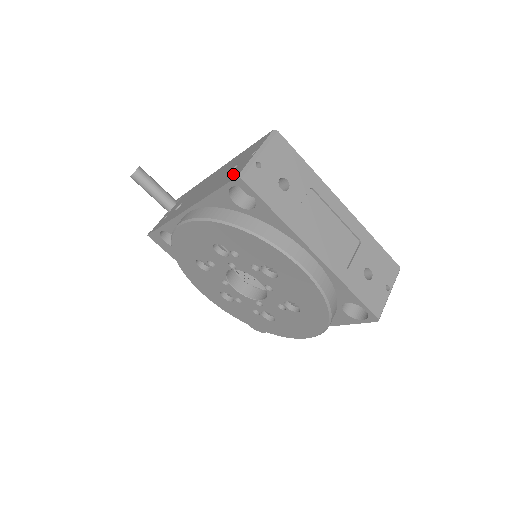
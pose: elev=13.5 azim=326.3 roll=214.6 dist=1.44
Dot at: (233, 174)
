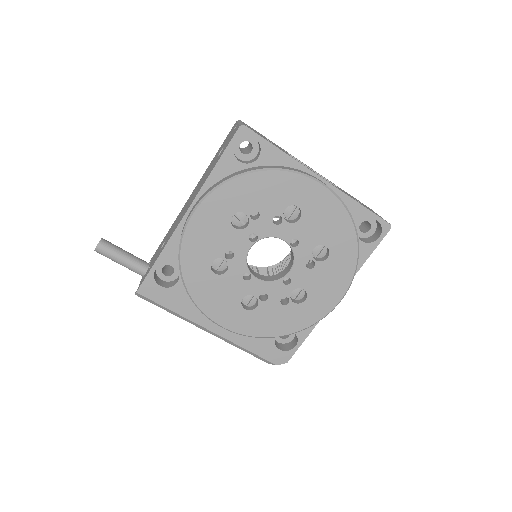
Dot at: (229, 140)
